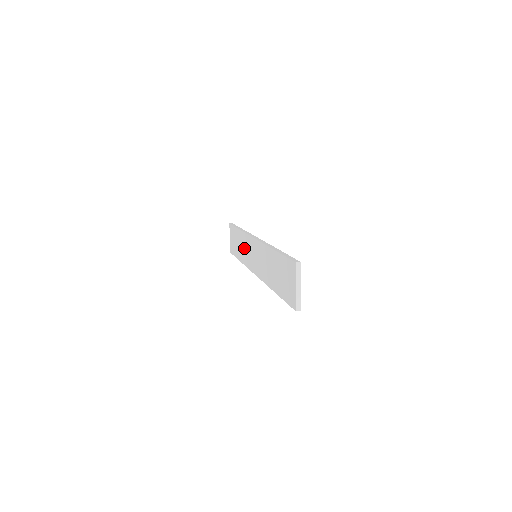
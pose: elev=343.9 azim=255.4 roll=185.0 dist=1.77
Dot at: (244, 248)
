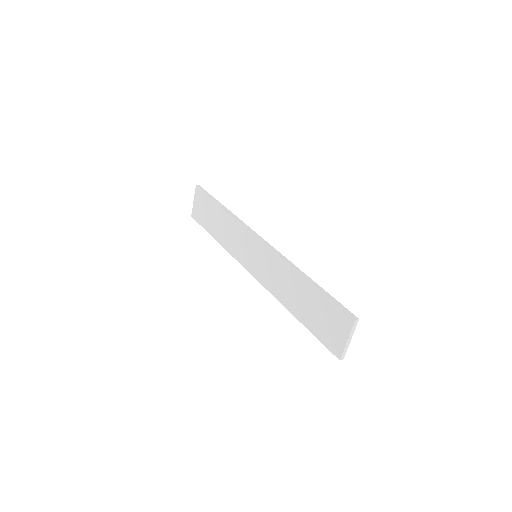
Dot at: (231, 234)
